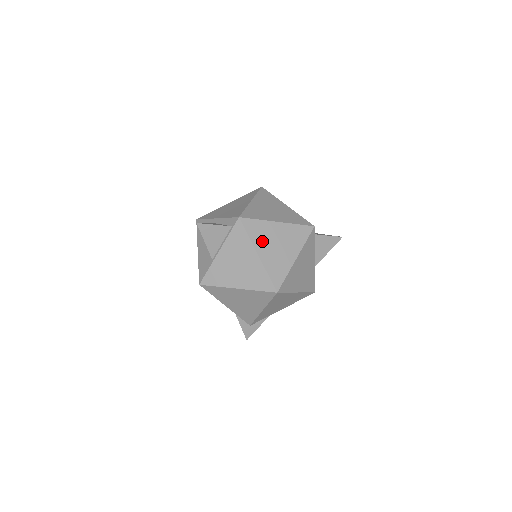
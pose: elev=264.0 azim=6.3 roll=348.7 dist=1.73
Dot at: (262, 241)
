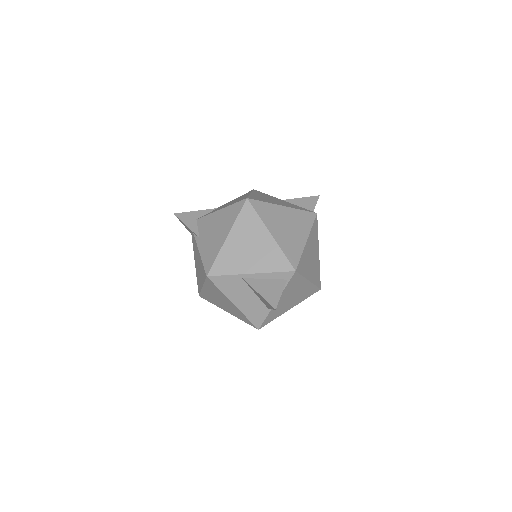
Dot at: (307, 268)
